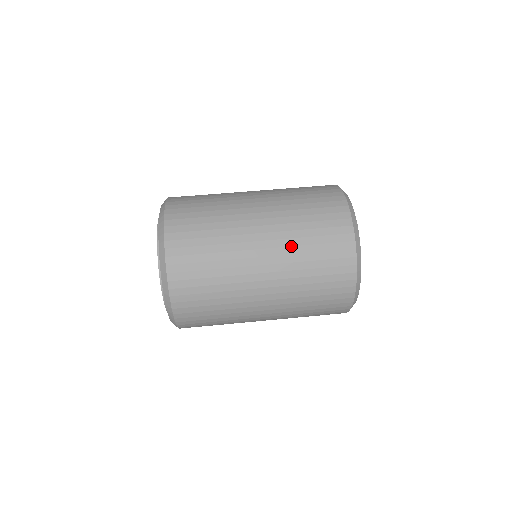
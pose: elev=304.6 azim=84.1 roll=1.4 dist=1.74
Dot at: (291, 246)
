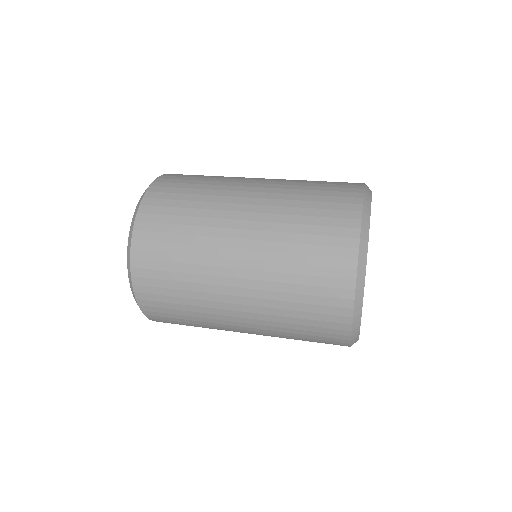
Dot at: (272, 271)
